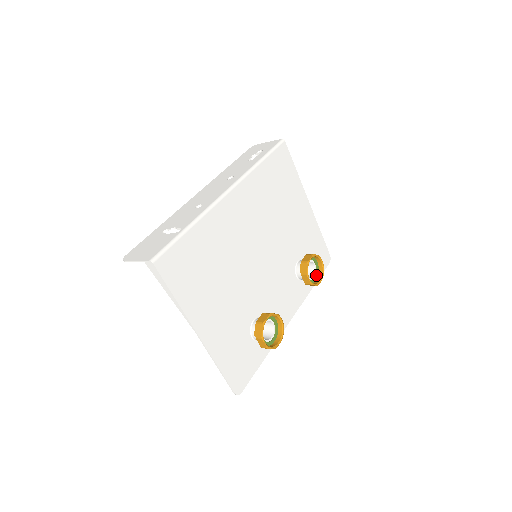
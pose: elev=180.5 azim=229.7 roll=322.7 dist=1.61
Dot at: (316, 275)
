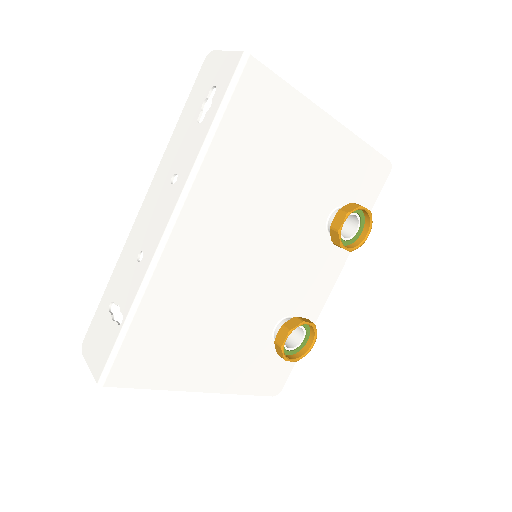
Dot at: (361, 226)
